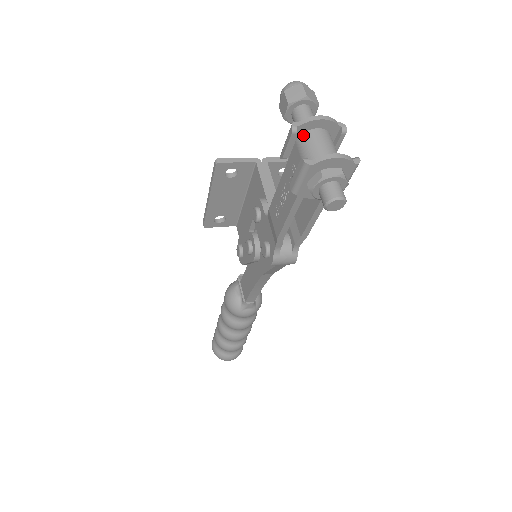
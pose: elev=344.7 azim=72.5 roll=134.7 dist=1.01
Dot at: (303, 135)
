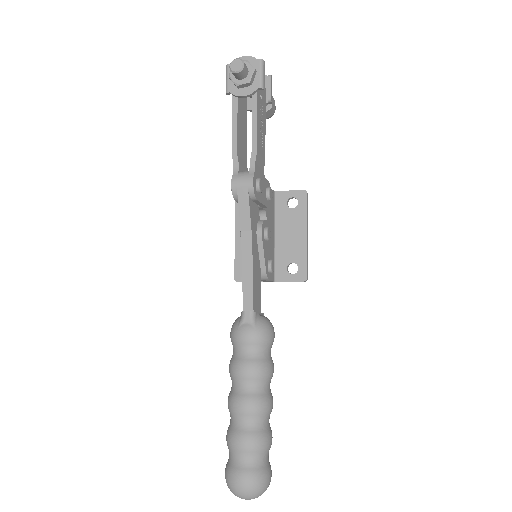
Dot at: occluded
